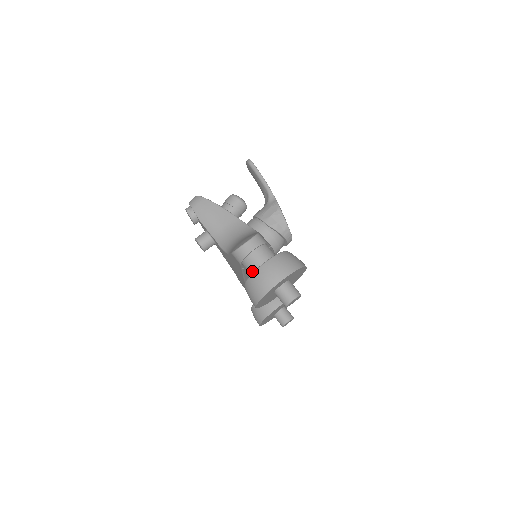
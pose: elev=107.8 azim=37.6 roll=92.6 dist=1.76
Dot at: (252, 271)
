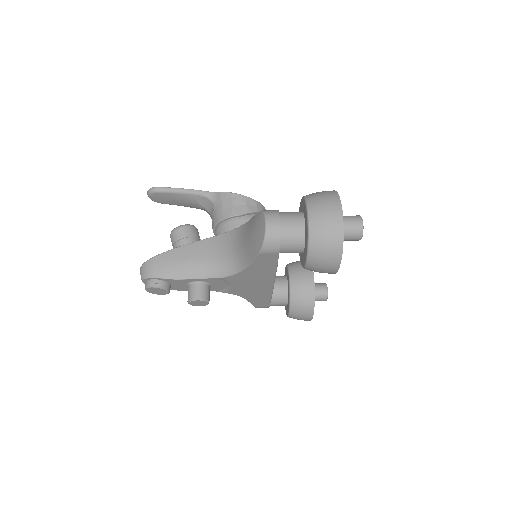
Dot at: (299, 244)
